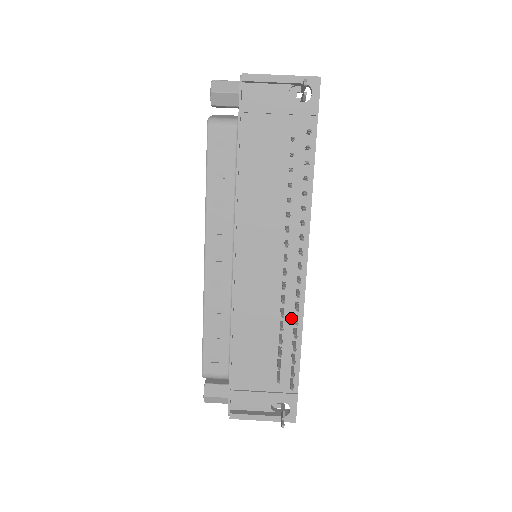
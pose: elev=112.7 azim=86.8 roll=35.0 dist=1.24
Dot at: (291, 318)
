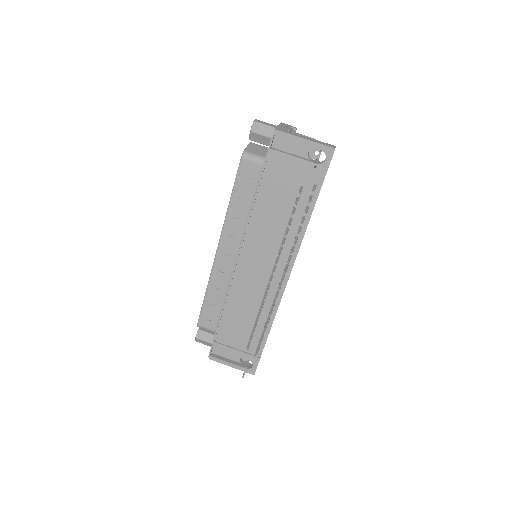
Dot at: (268, 308)
